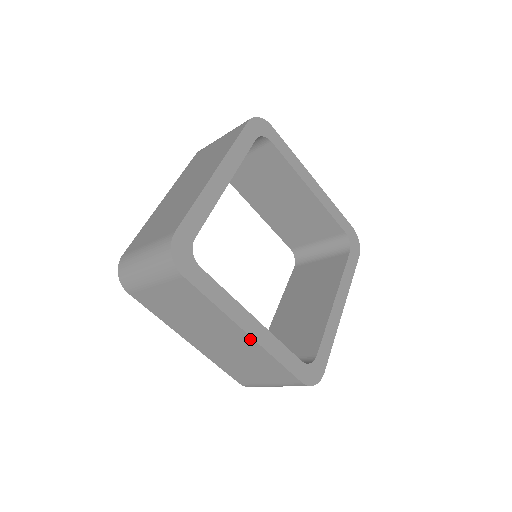
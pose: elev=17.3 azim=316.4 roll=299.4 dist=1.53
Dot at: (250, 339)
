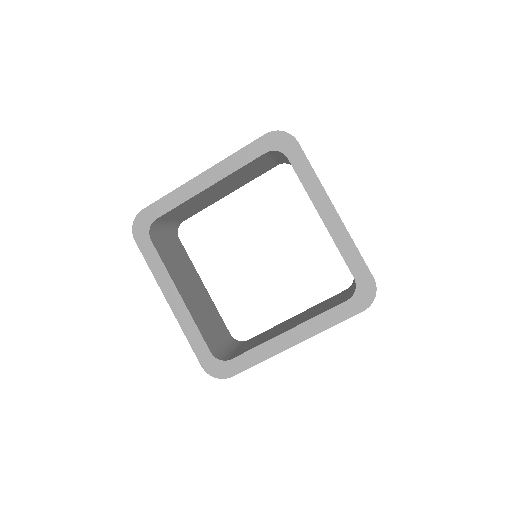
Dot at: (172, 308)
